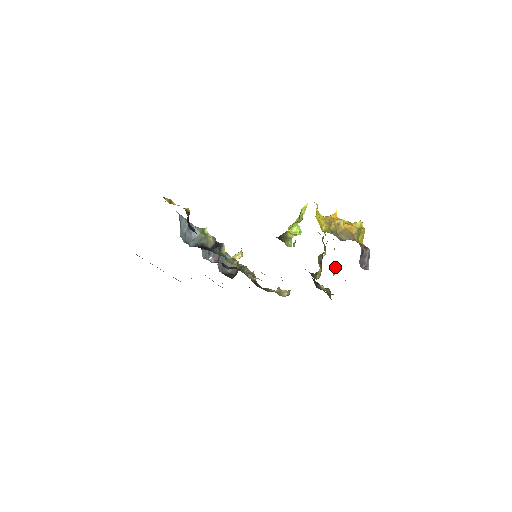
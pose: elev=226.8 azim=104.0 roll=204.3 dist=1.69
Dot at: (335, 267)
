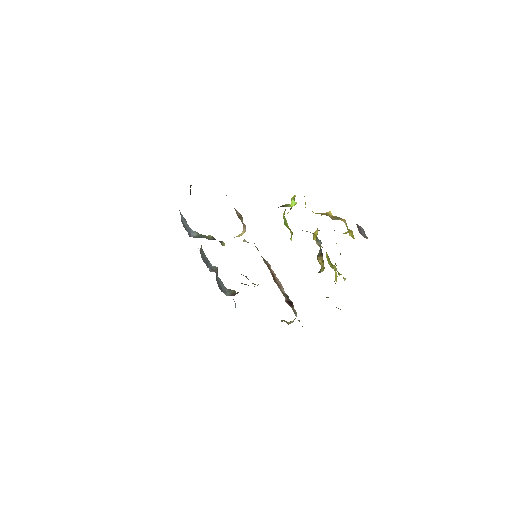
Dot at: (335, 271)
